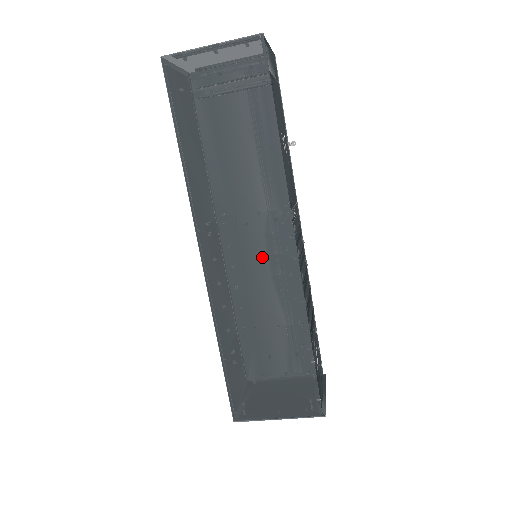
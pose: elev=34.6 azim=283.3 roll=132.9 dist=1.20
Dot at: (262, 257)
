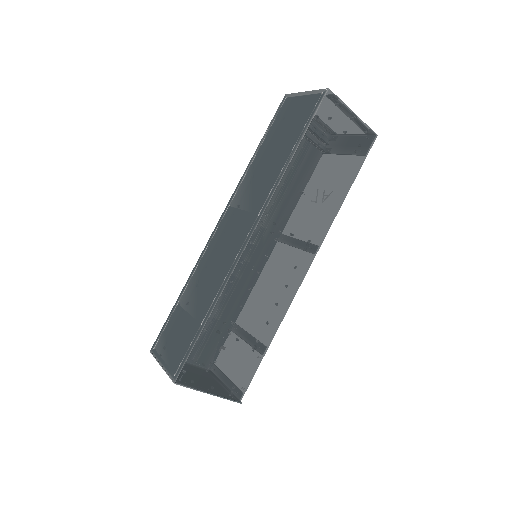
Dot at: (287, 264)
